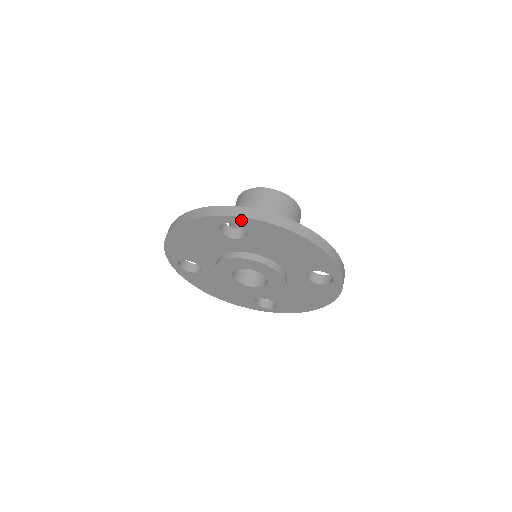
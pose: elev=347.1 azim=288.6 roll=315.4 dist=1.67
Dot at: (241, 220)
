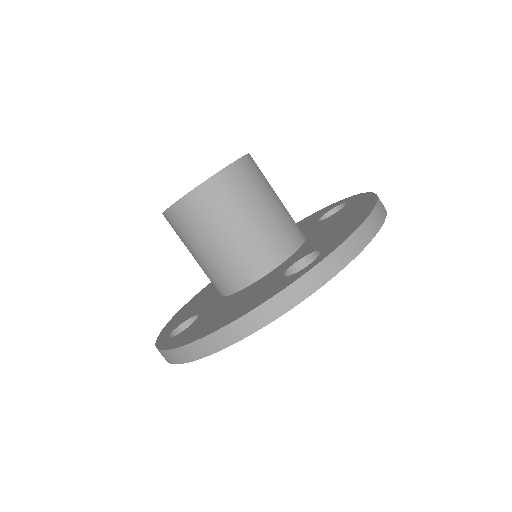
Dot at: (342, 266)
